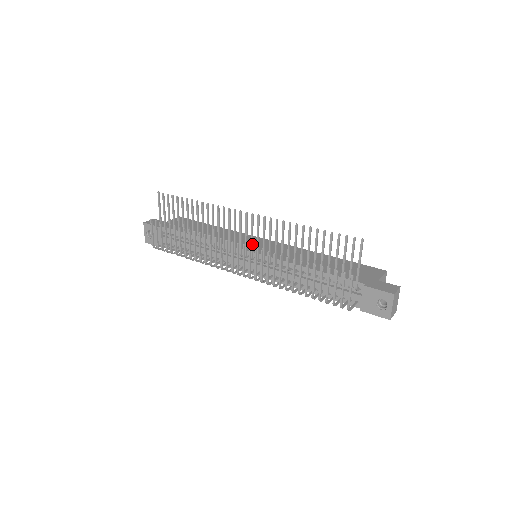
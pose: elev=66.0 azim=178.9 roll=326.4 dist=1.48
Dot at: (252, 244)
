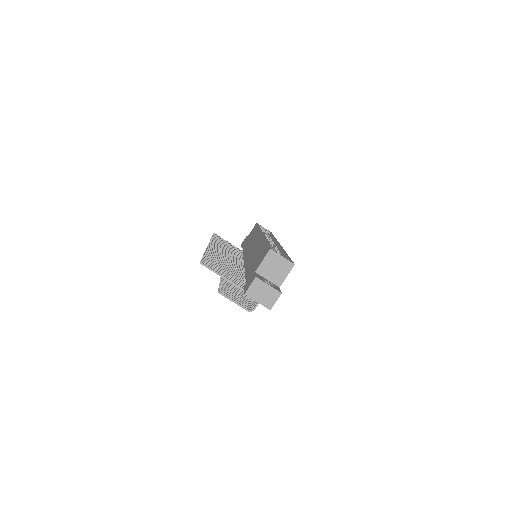
Dot at: occluded
